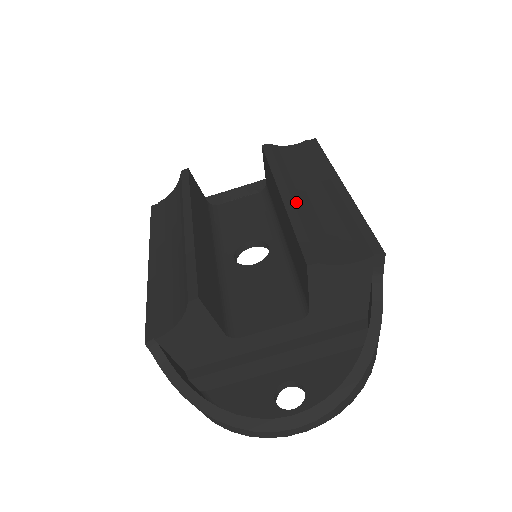
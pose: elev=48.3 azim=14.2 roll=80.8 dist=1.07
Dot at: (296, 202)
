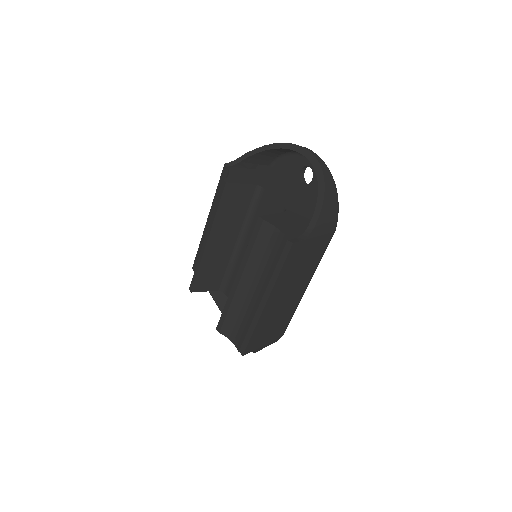
Dot at: (237, 291)
